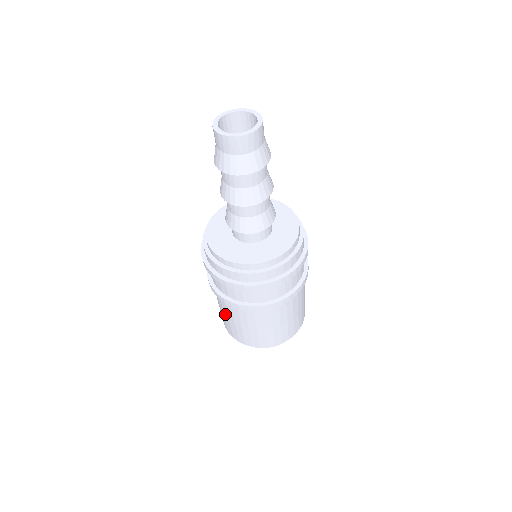
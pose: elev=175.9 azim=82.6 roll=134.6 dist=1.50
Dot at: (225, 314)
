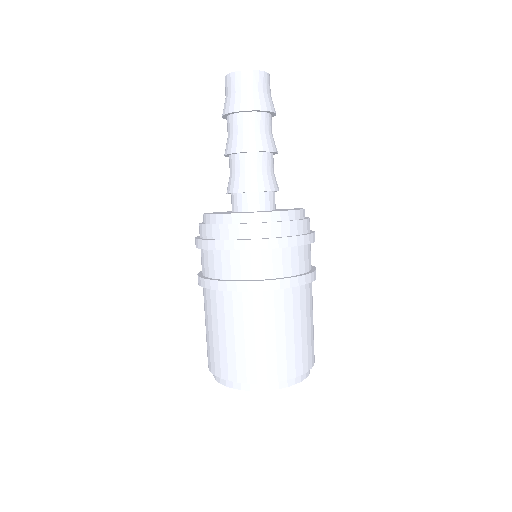
Dot at: (228, 332)
